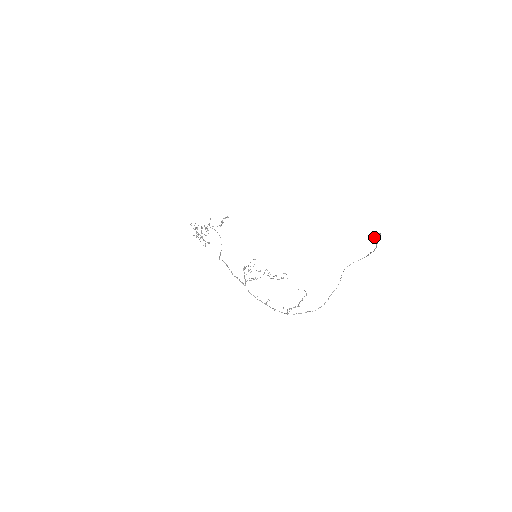
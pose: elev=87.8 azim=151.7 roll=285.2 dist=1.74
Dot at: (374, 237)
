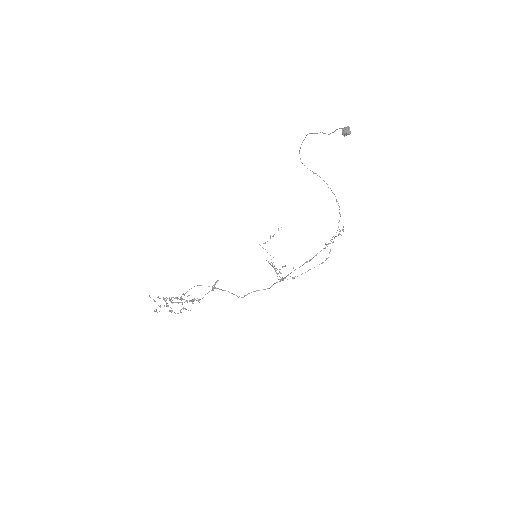
Dot at: occluded
